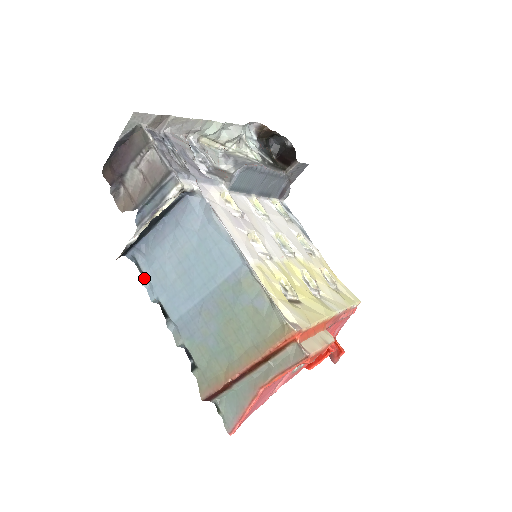
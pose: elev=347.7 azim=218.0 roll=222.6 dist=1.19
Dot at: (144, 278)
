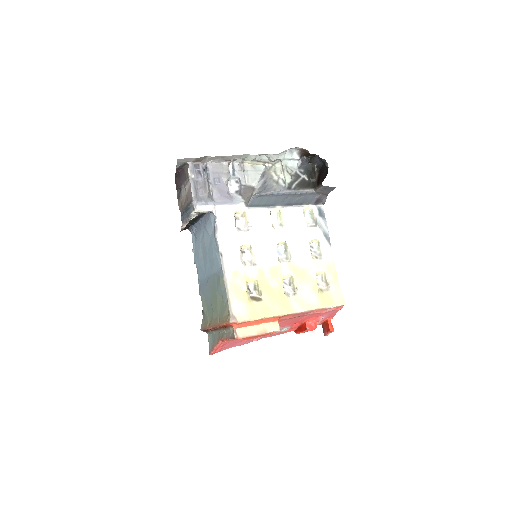
Dot at: occluded
